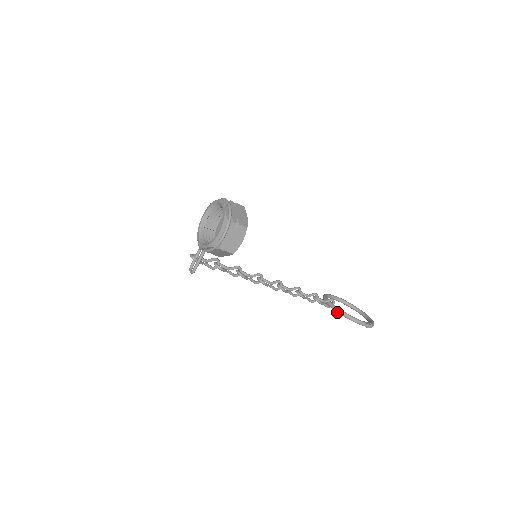
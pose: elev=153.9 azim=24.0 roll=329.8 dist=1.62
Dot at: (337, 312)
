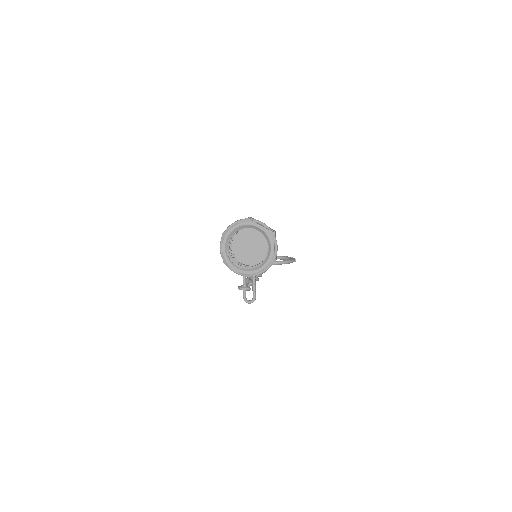
Dot at: (279, 264)
